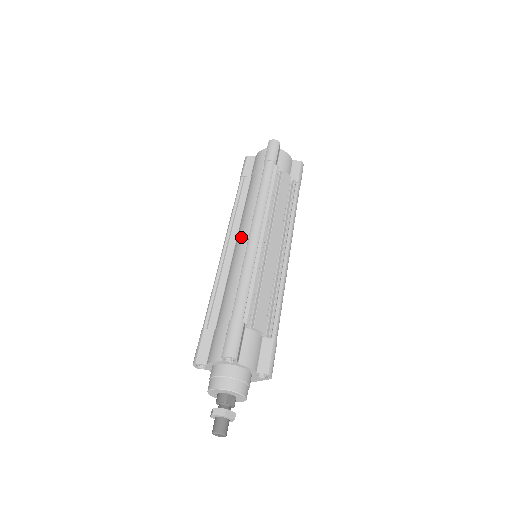
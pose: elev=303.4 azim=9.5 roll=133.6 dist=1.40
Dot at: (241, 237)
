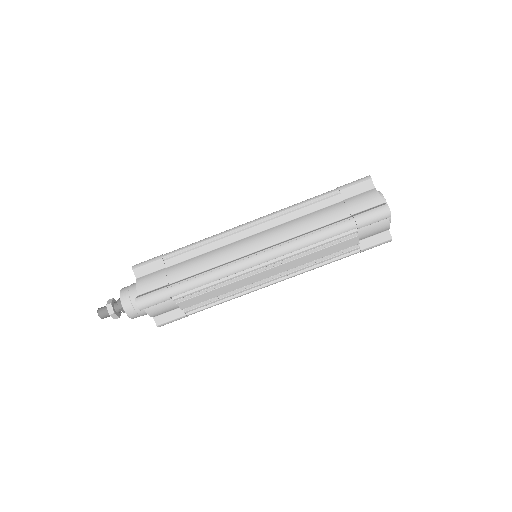
Dot at: (258, 240)
